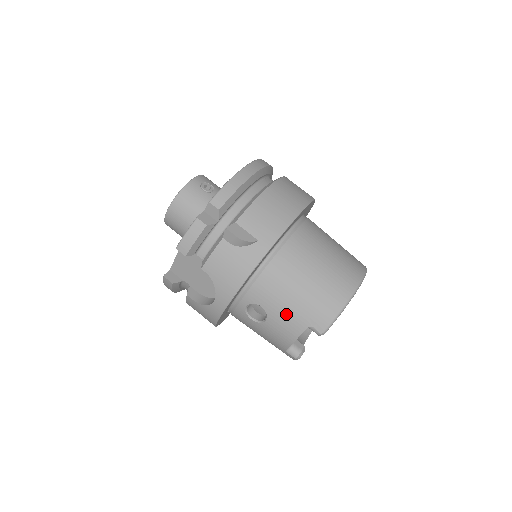
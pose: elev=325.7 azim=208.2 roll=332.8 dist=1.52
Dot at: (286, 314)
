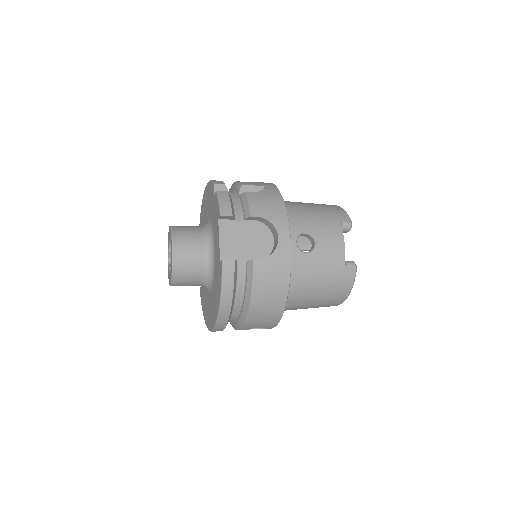
Dot at: (322, 225)
